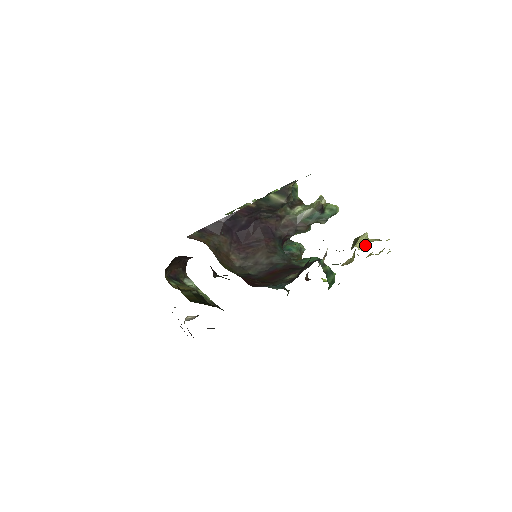
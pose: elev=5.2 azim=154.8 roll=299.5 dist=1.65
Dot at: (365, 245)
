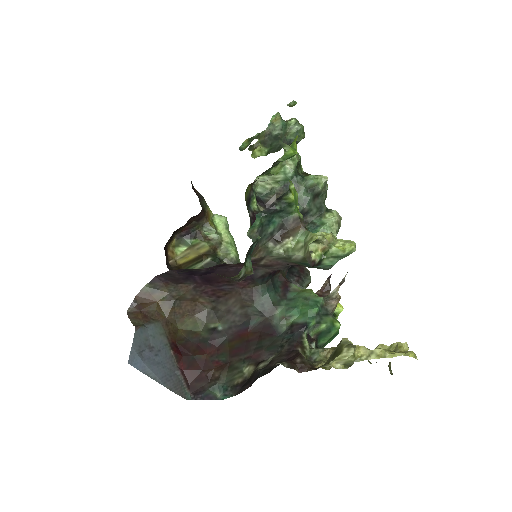
Dot at: (348, 362)
